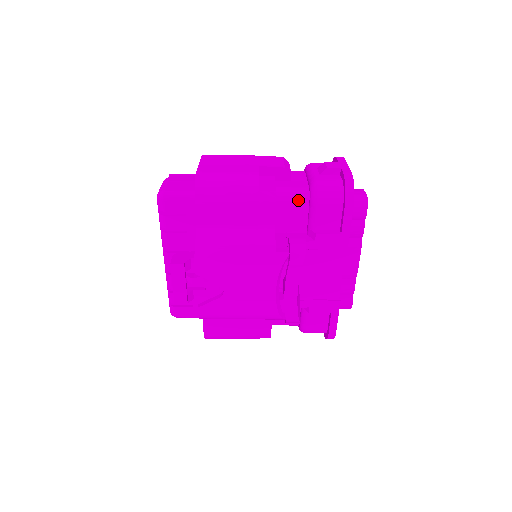
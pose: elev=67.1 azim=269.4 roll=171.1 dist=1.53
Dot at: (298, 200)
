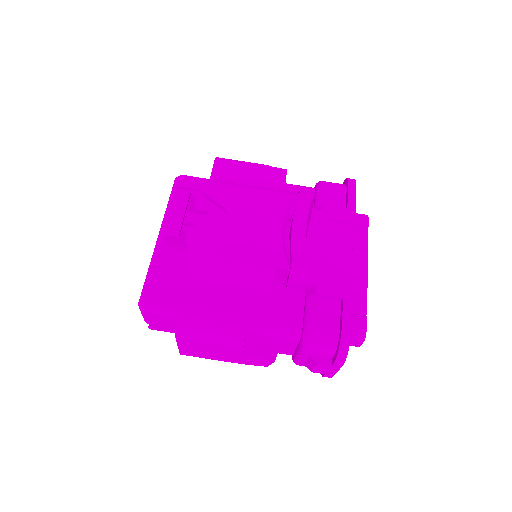
Dot at: (305, 189)
